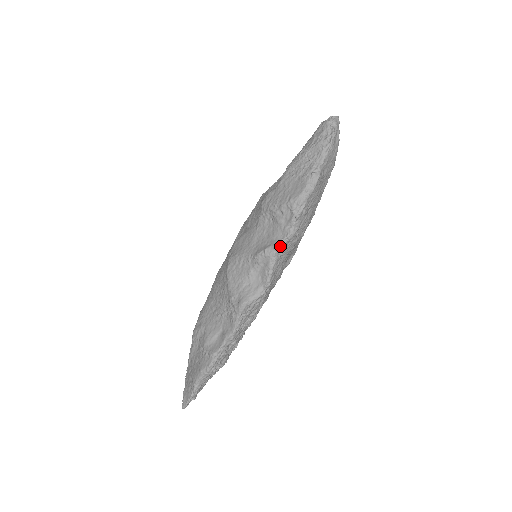
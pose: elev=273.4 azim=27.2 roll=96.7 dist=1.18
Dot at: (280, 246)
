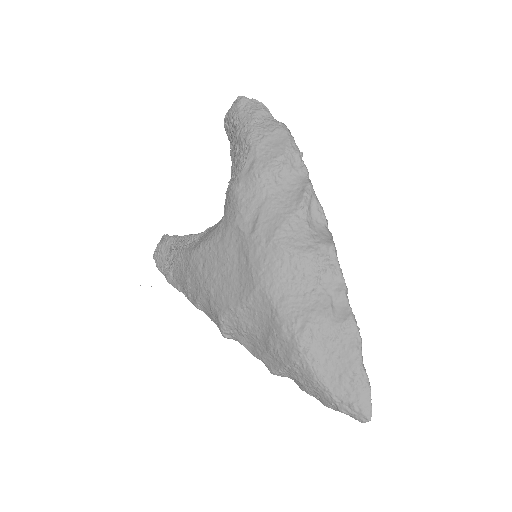
Dot at: (310, 183)
